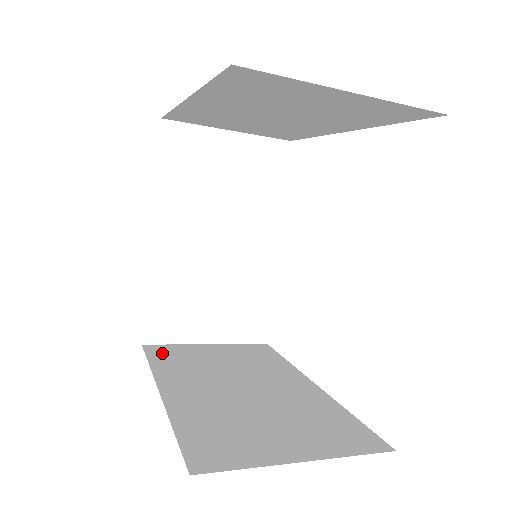
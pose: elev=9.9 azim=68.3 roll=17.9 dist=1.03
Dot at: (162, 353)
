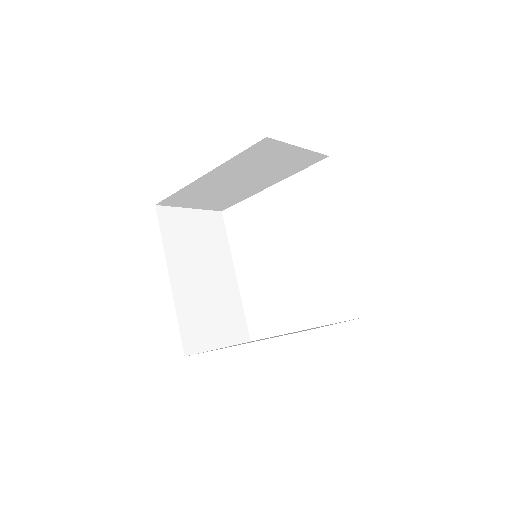
Dot at: (168, 223)
